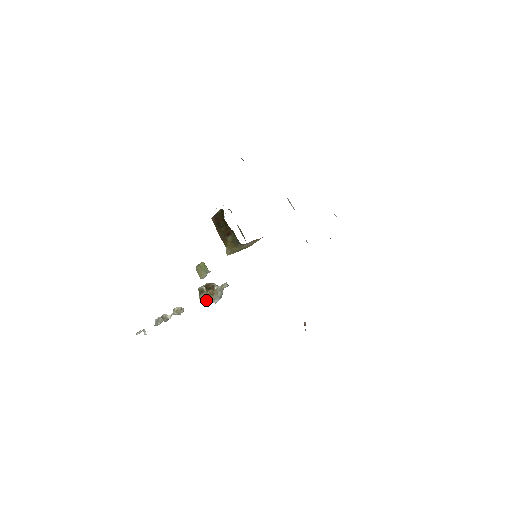
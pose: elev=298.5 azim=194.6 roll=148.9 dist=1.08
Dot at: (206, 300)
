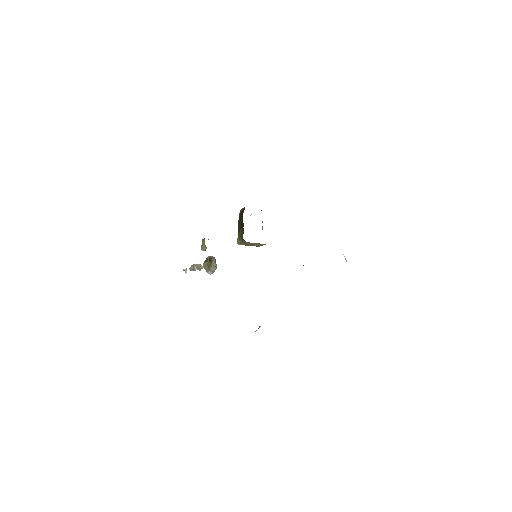
Dot at: (206, 268)
